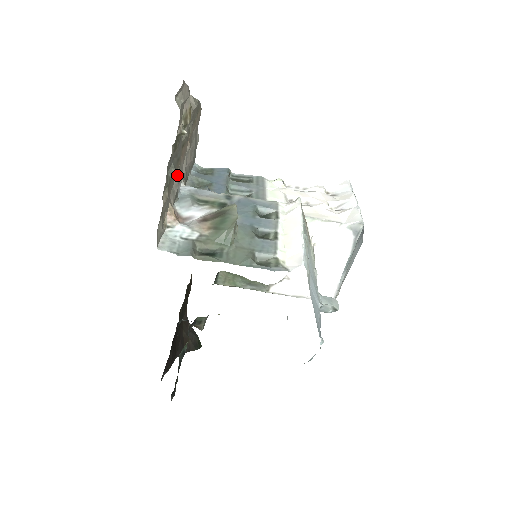
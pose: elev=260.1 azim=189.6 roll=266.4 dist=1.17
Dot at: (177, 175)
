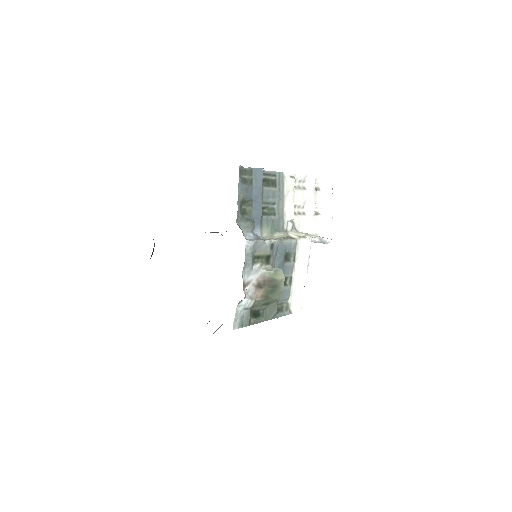
Dot at: occluded
